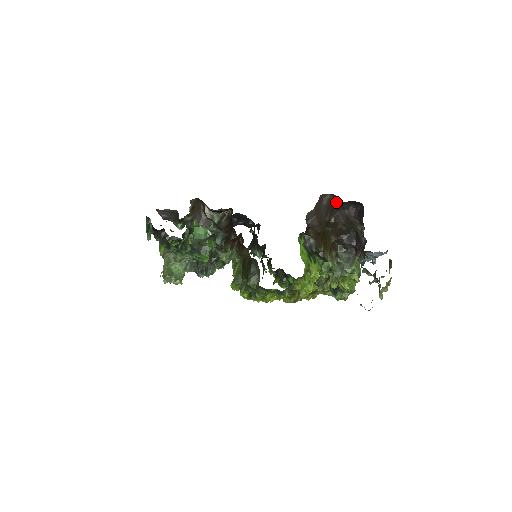
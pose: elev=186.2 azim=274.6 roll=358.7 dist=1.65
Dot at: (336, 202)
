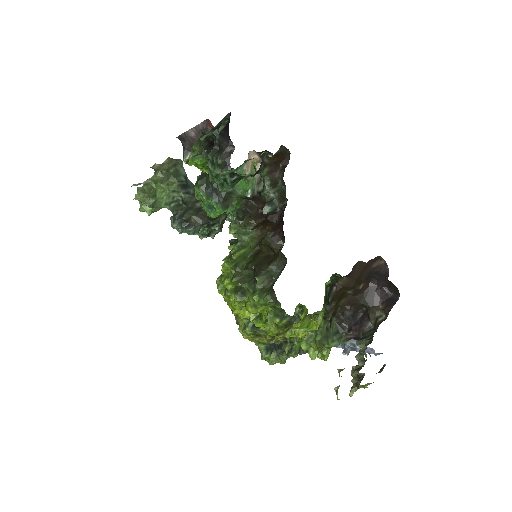
Dot at: (380, 273)
